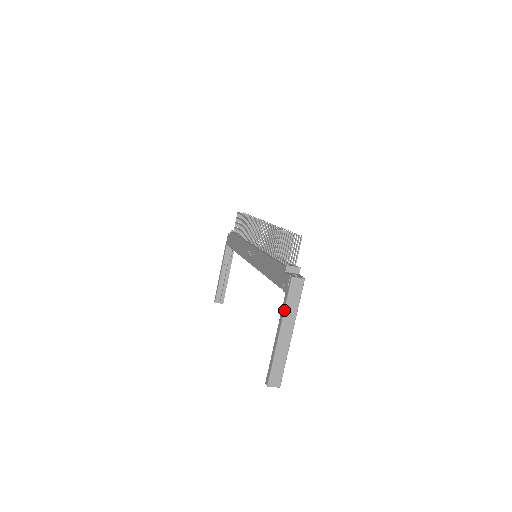
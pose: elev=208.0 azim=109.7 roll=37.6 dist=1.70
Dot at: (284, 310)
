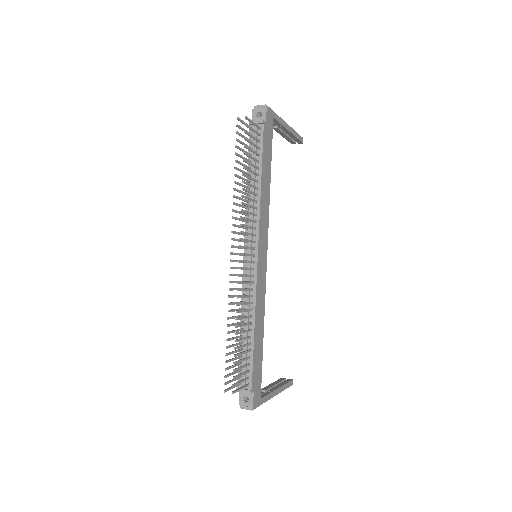
Dot at: occluded
